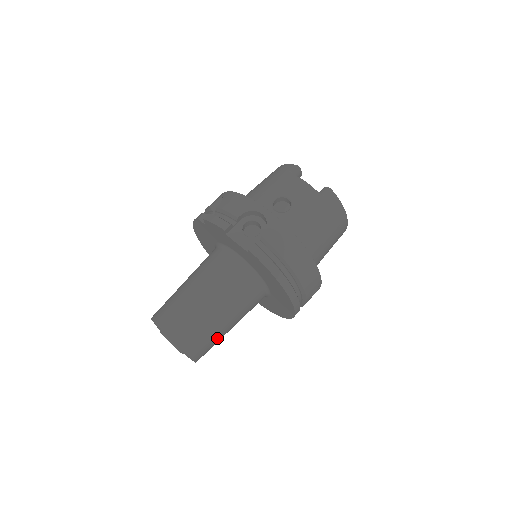
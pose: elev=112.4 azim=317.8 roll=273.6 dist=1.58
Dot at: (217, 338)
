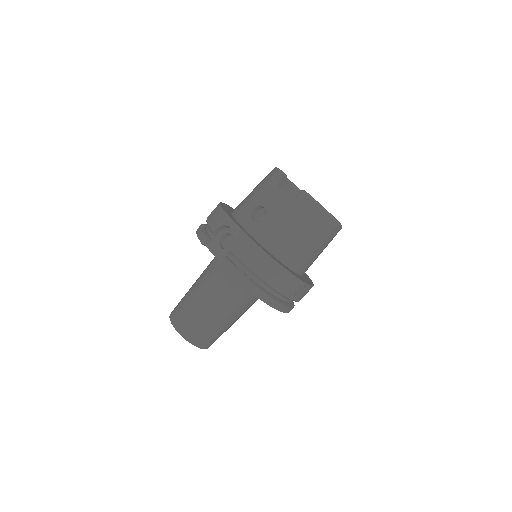
Dot at: (218, 331)
